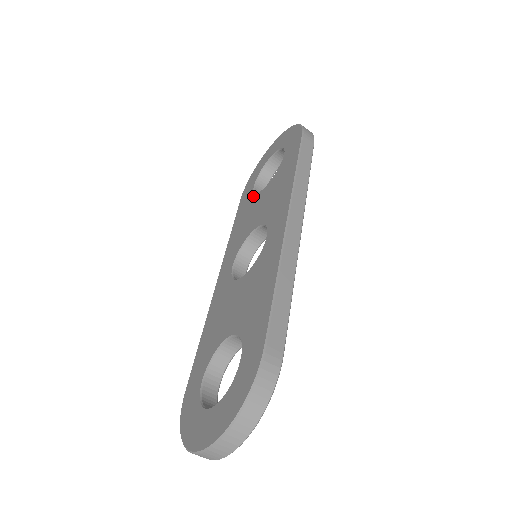
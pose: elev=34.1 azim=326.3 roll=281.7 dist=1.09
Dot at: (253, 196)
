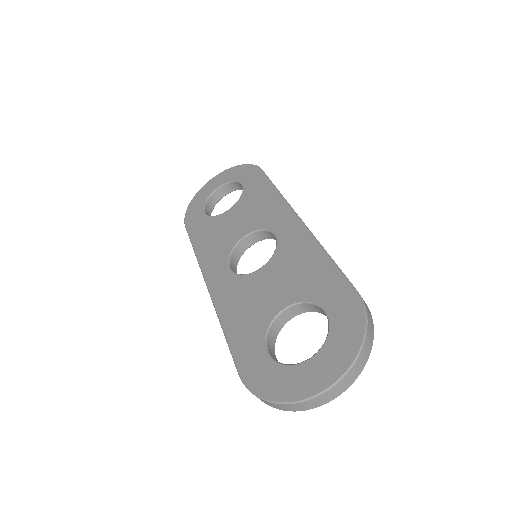
Dot at: (213, 218)
